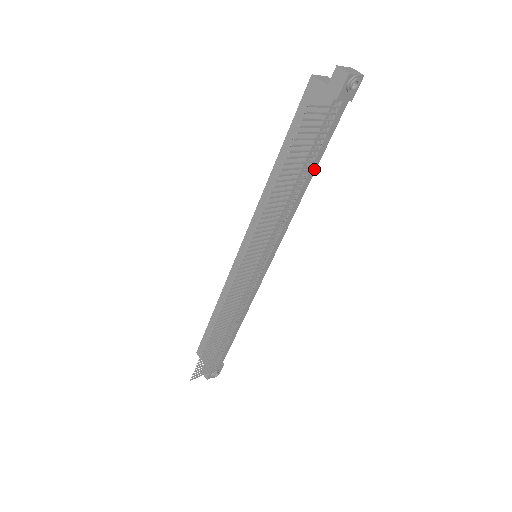
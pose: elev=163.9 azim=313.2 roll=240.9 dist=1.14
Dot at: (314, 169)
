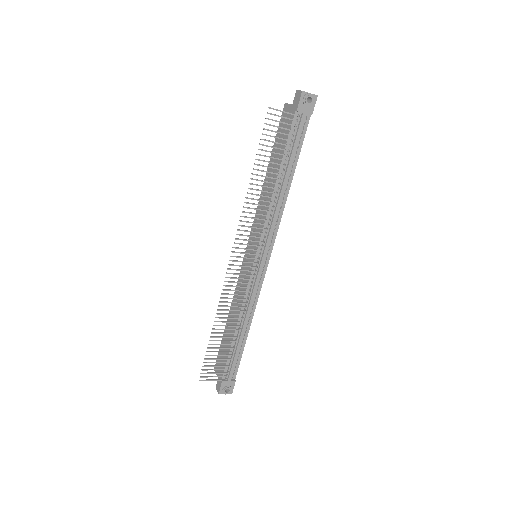
Dot at: (293, 172)
